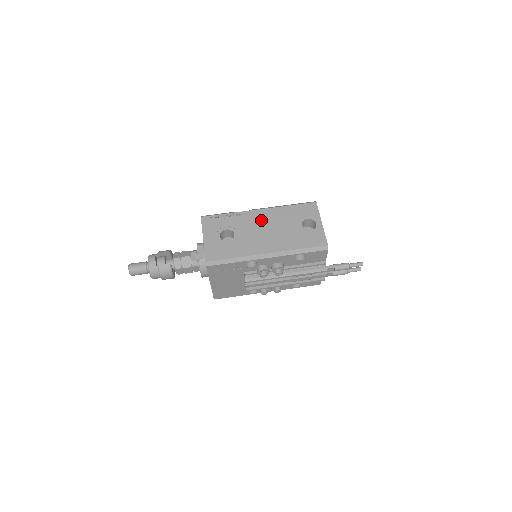
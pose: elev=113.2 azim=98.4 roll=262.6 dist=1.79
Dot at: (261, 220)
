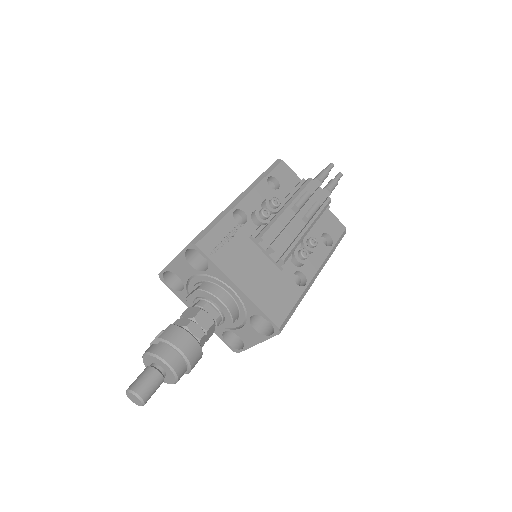
Dot at: occluded
